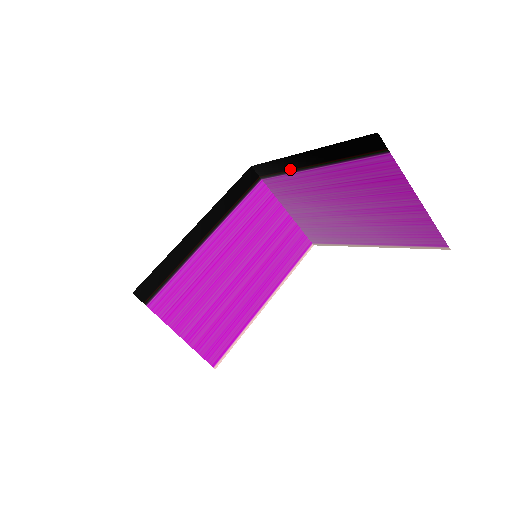
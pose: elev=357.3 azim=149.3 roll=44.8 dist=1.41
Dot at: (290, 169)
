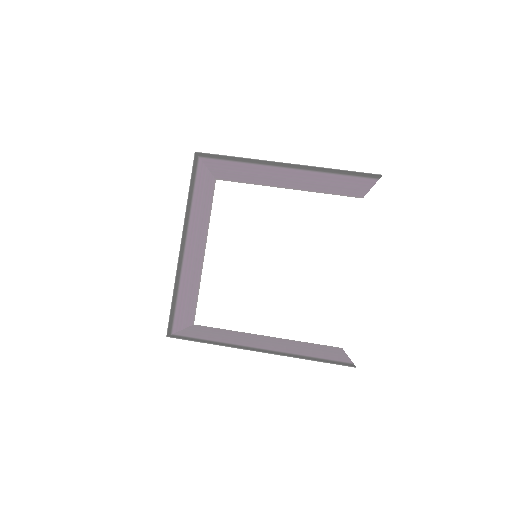
Dot at: (255, 163)
